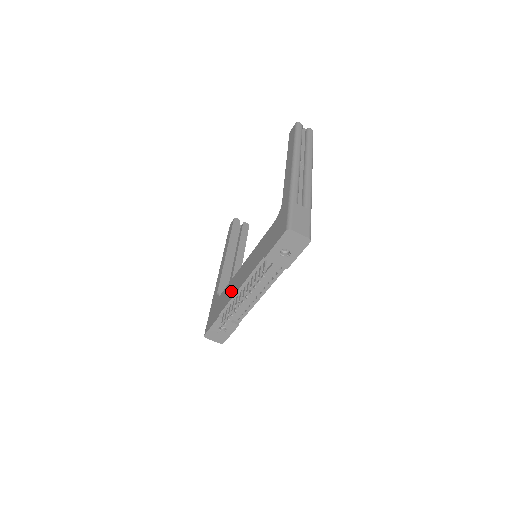
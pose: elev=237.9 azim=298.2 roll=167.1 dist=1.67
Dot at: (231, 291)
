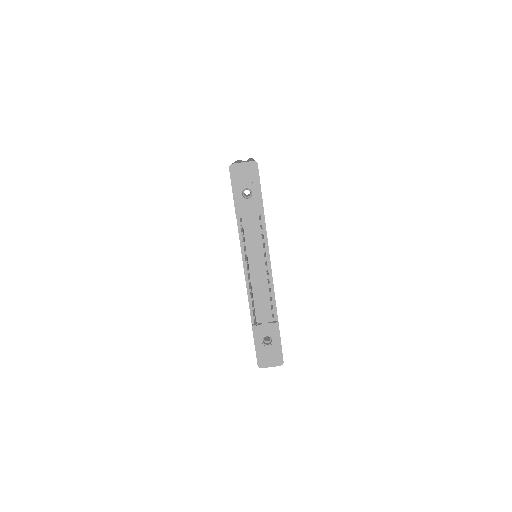
Dot at: occluded
